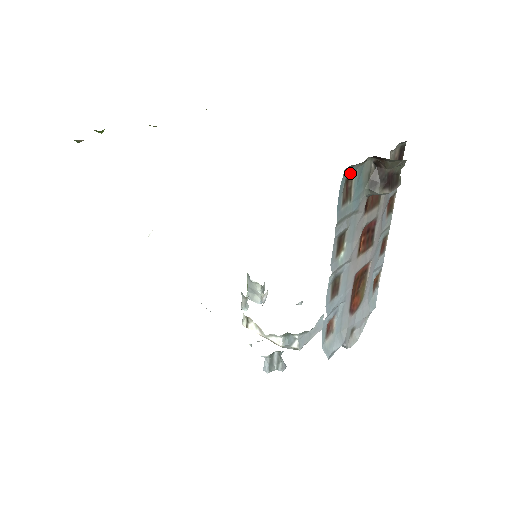
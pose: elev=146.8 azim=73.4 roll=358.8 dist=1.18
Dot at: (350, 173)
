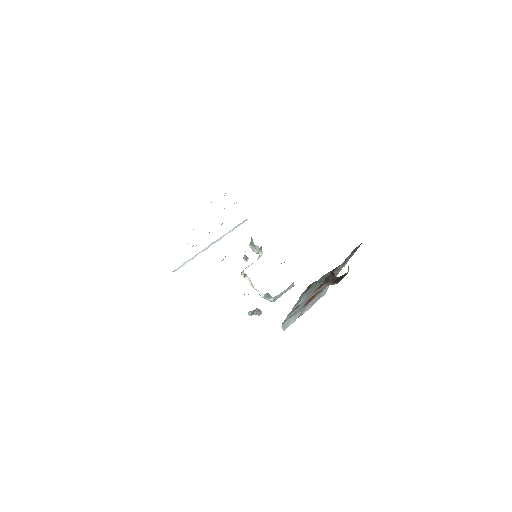
Dot at: occluded
